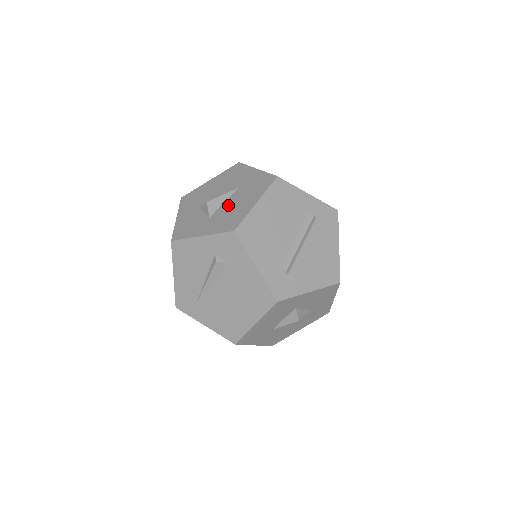
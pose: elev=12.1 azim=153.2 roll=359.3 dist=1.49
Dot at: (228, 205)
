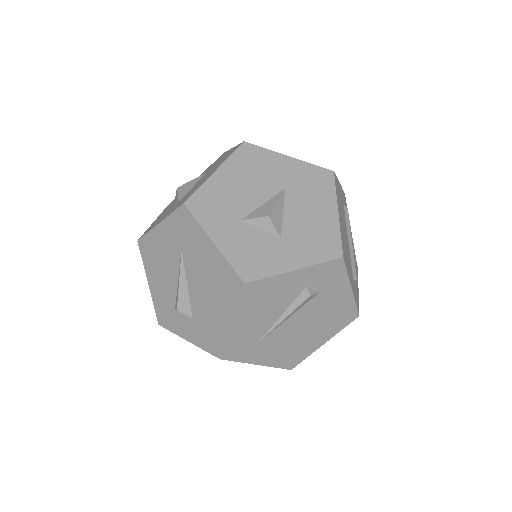
Dot at: (295, 217)
